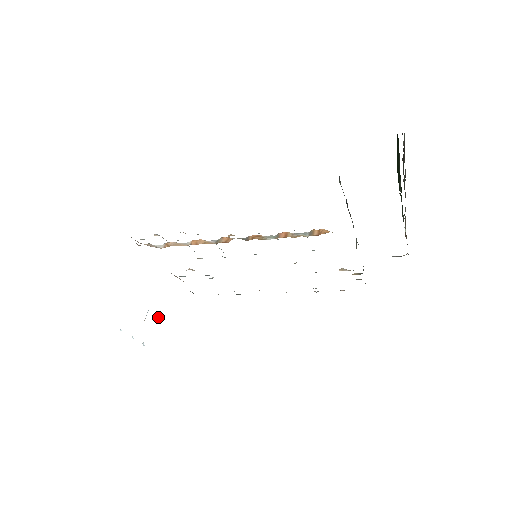
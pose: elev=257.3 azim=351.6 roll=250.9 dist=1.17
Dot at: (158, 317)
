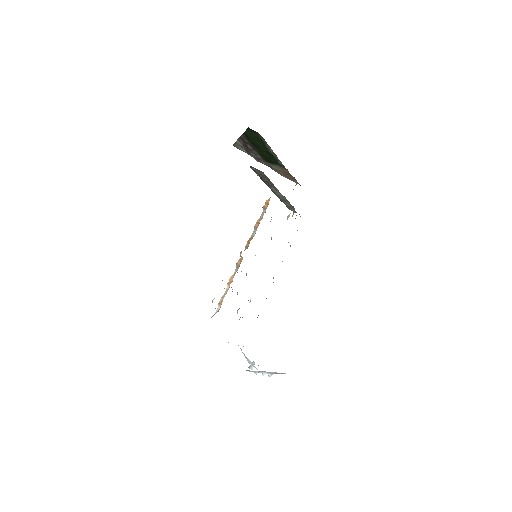
Dot at: occluded
